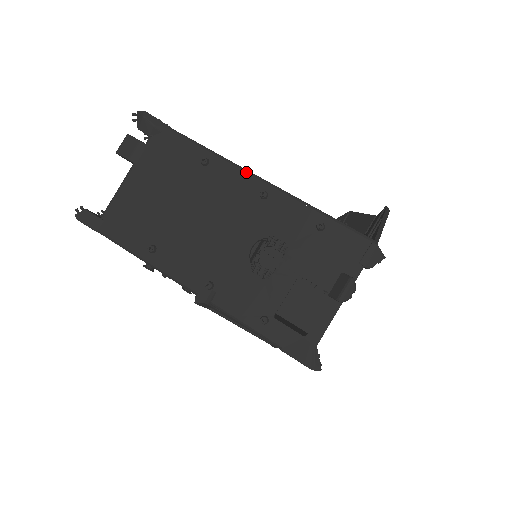
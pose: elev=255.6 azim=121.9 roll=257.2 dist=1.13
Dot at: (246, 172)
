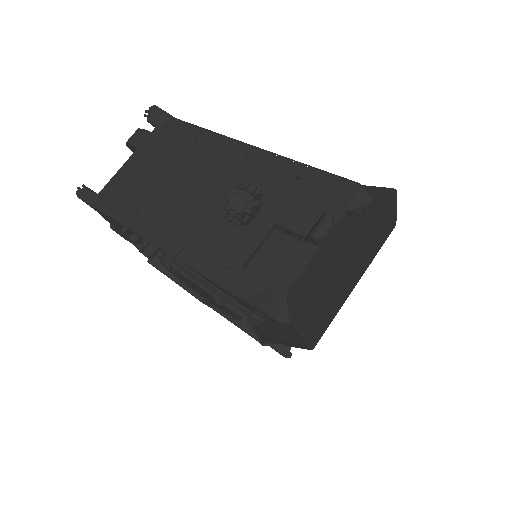
Dot at: (235, 140)
